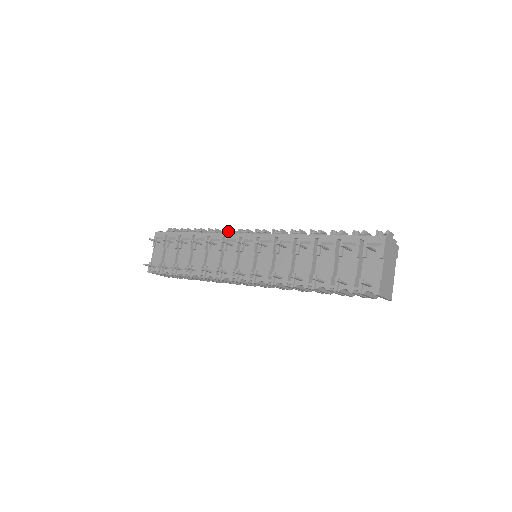
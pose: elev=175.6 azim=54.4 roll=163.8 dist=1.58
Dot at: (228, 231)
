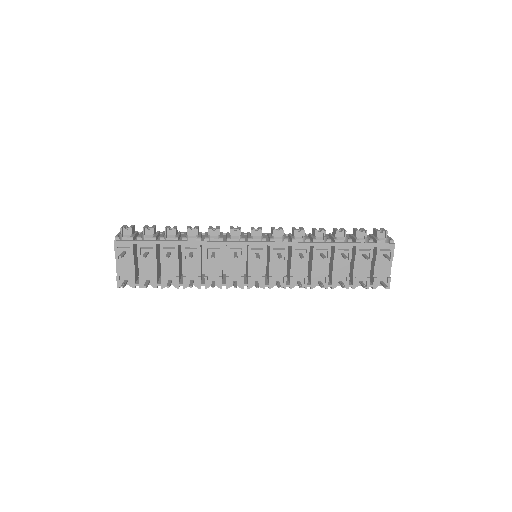
Dot at: (214, 231)
